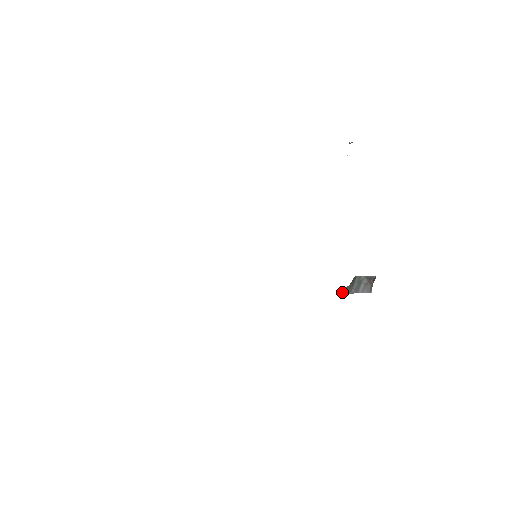
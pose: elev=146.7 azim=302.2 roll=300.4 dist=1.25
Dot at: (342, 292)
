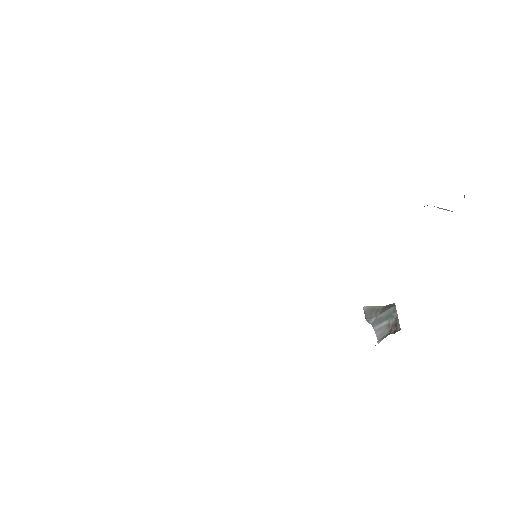
Dot at: (367, 309)
